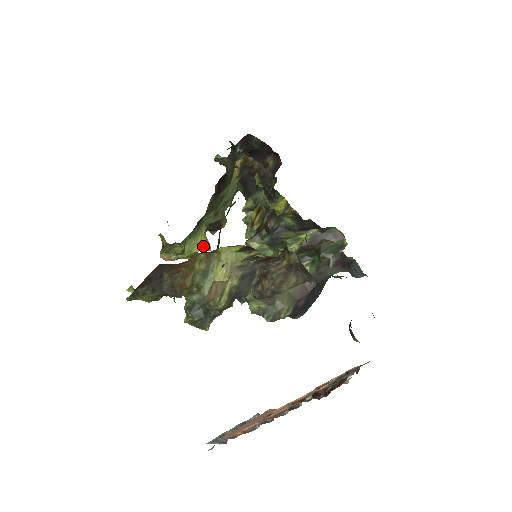
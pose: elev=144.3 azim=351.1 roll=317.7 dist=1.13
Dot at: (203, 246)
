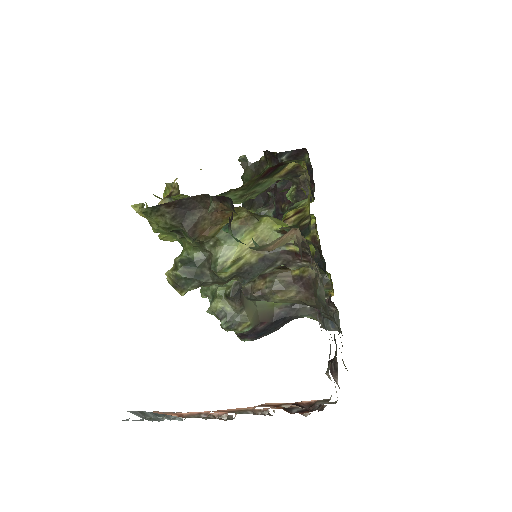
Dot at: occluded
